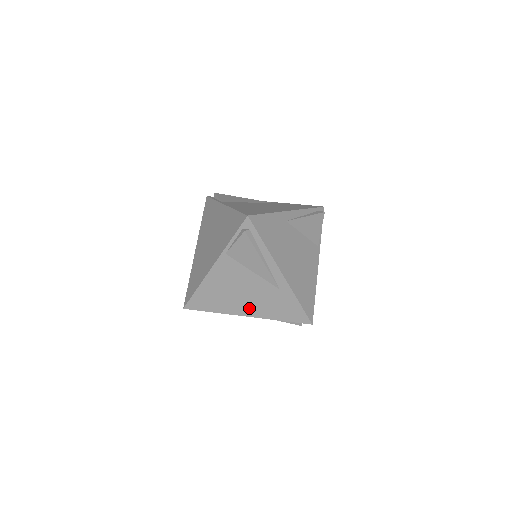
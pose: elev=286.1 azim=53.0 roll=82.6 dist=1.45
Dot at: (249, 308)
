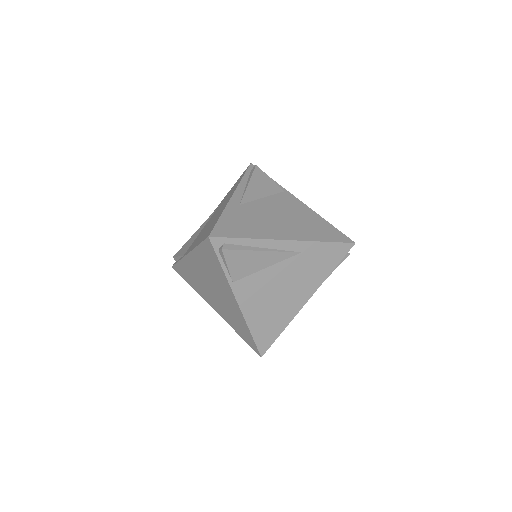
Dot at: (301, 294)
